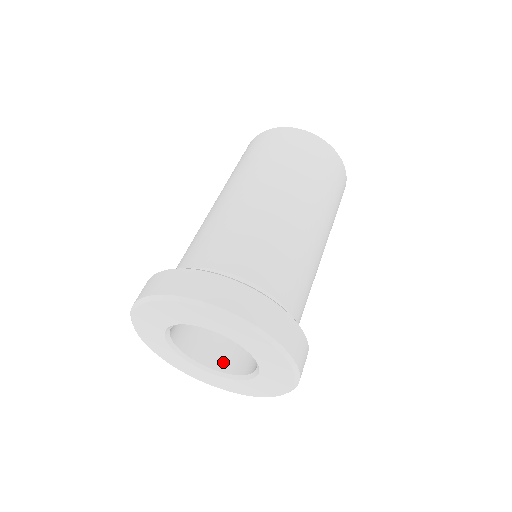
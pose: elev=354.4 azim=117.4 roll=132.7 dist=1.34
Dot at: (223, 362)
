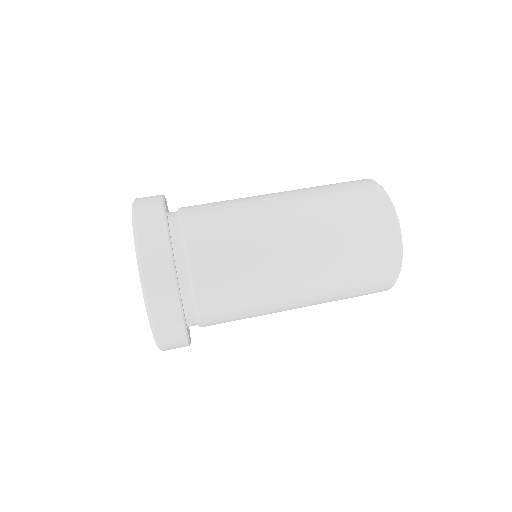
Dot at: occluded
